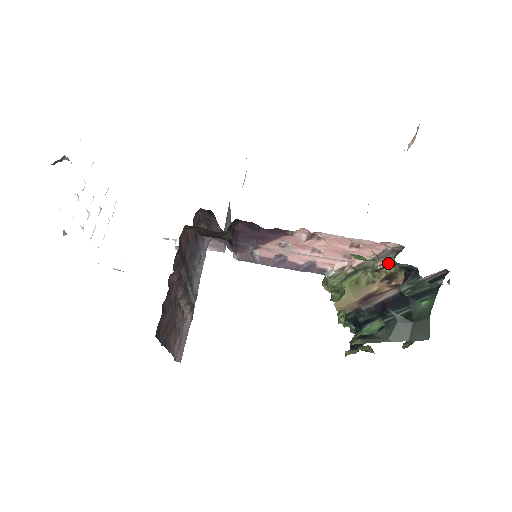
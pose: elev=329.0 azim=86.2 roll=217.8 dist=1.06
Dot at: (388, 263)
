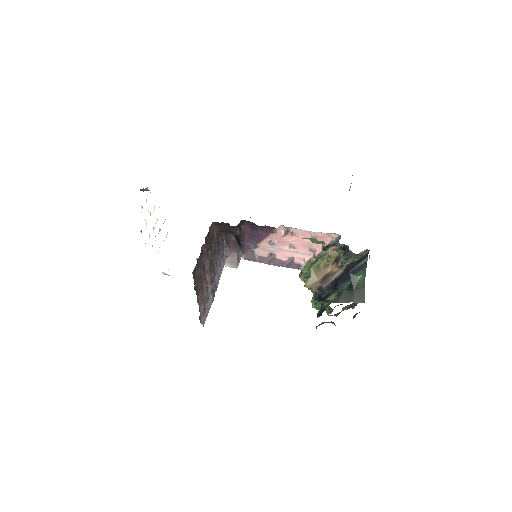
Dot at: (334, 249)
